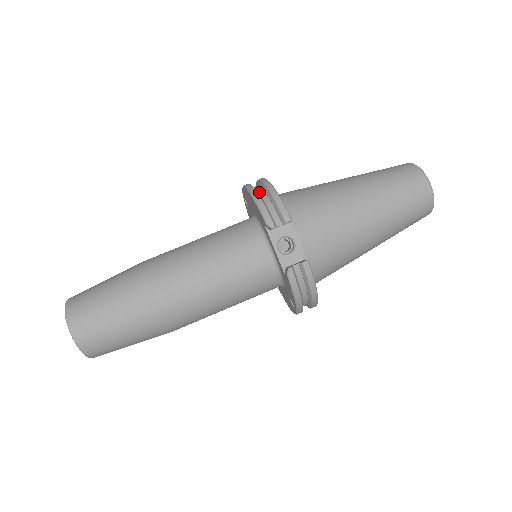
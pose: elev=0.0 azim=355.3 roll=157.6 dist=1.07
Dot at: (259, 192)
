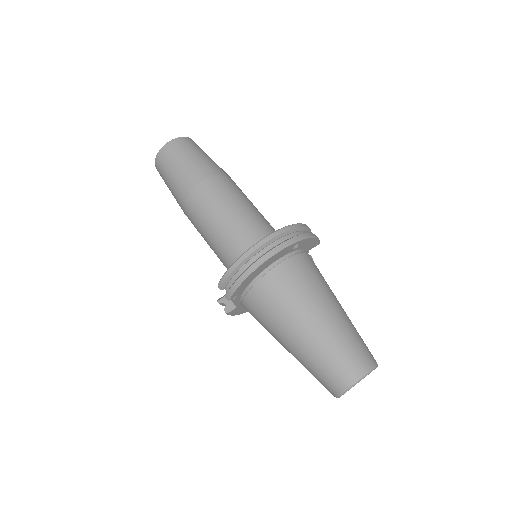
Dot at: (248, 262)
